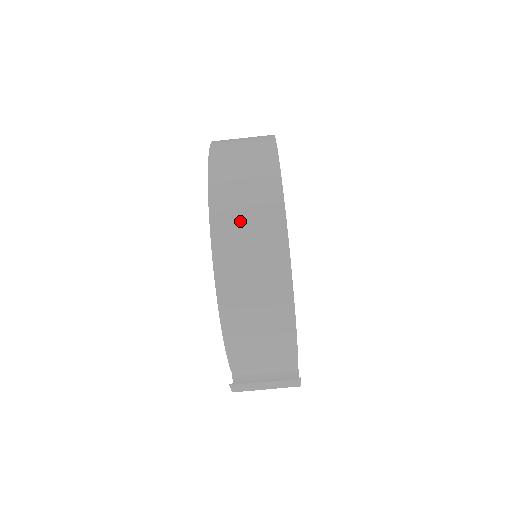
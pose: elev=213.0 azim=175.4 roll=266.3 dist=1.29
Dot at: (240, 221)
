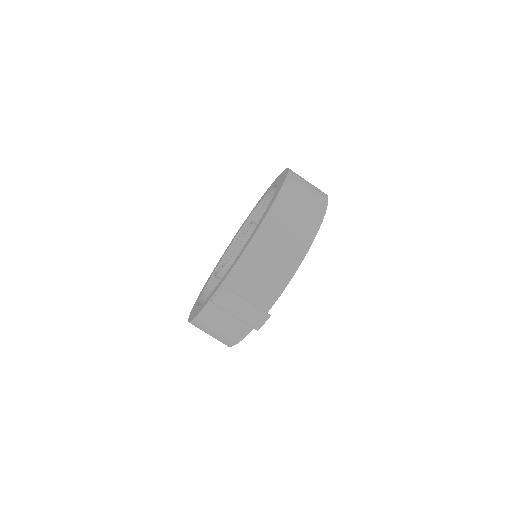
Dot at: (299, 198)
